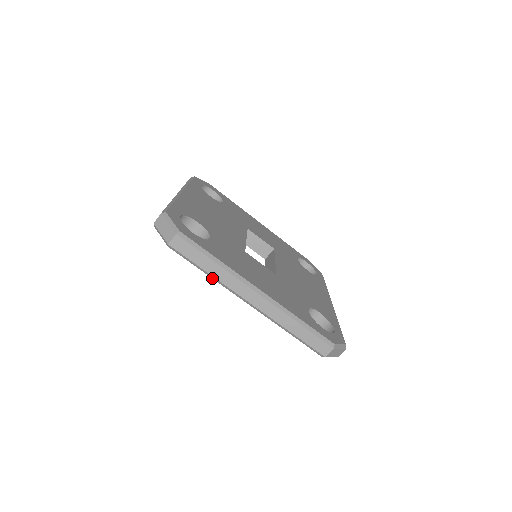
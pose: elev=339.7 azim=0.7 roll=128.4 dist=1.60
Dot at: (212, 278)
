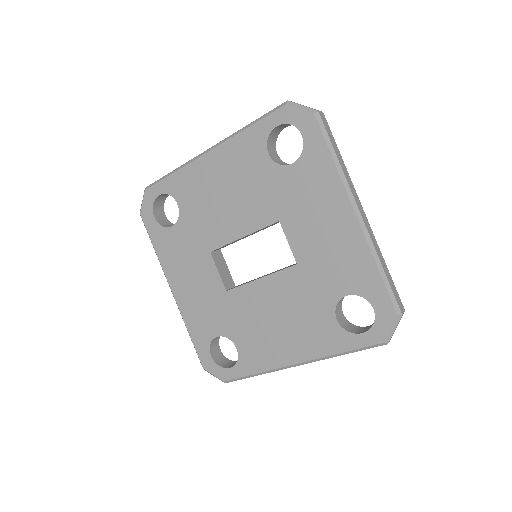
Dot at: (337, 167)
